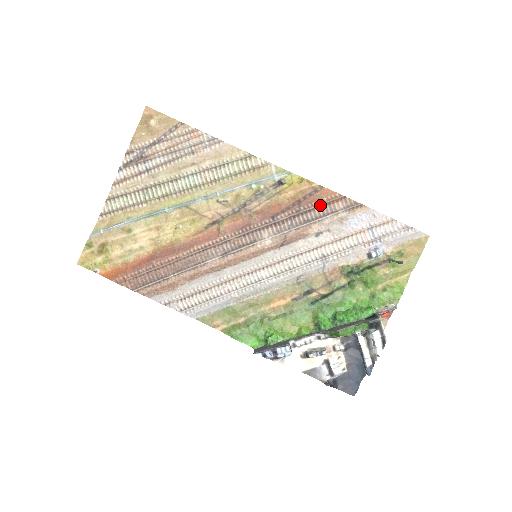
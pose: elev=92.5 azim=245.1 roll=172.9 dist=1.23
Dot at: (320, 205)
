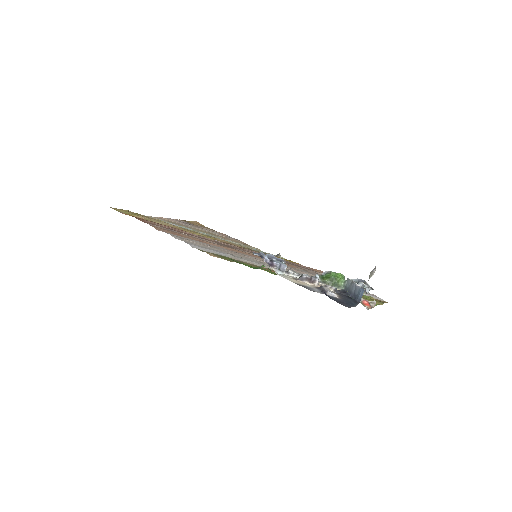
Dot at: (306, 267)
